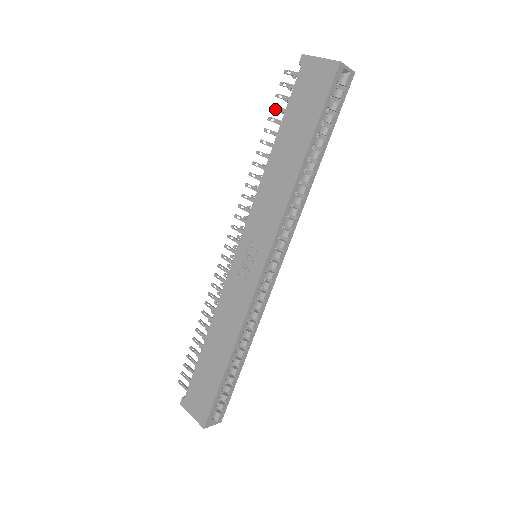
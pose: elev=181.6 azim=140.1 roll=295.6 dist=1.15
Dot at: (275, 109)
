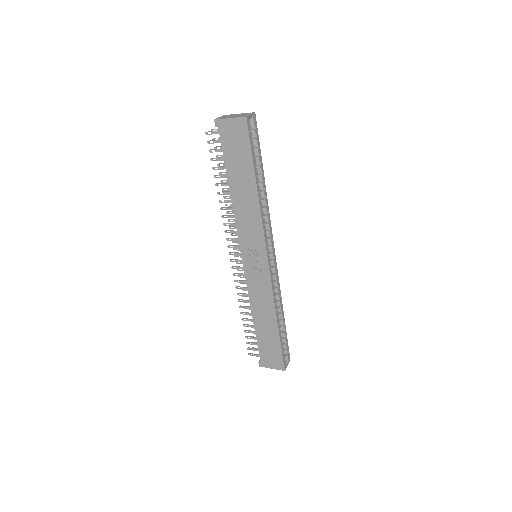
Dot at: occluded
